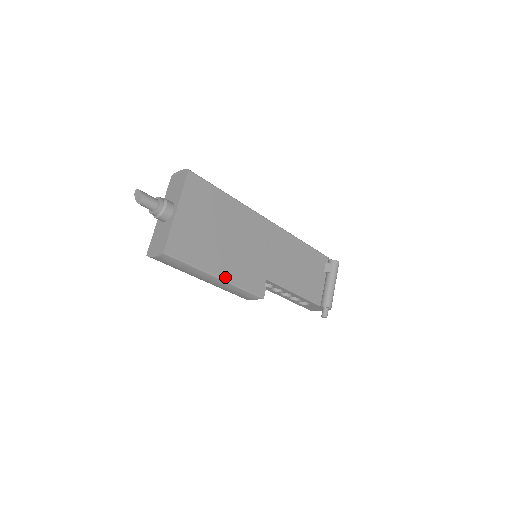
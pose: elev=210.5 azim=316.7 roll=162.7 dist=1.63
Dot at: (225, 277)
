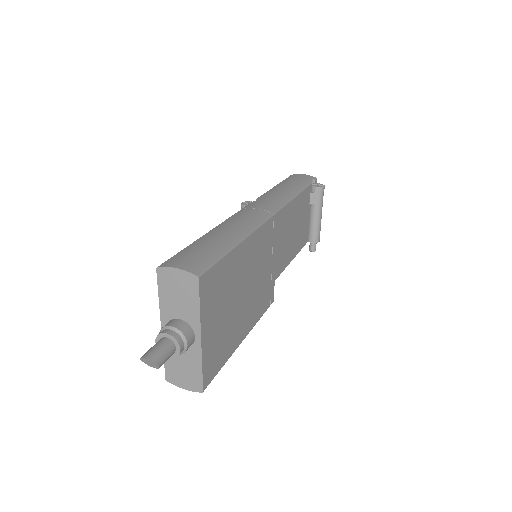
Dot at: (249, 329)
